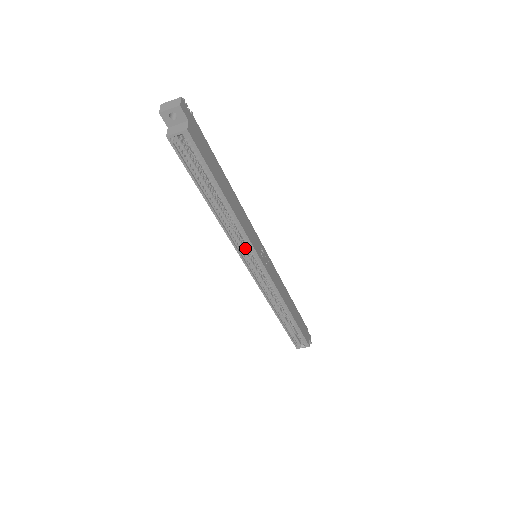
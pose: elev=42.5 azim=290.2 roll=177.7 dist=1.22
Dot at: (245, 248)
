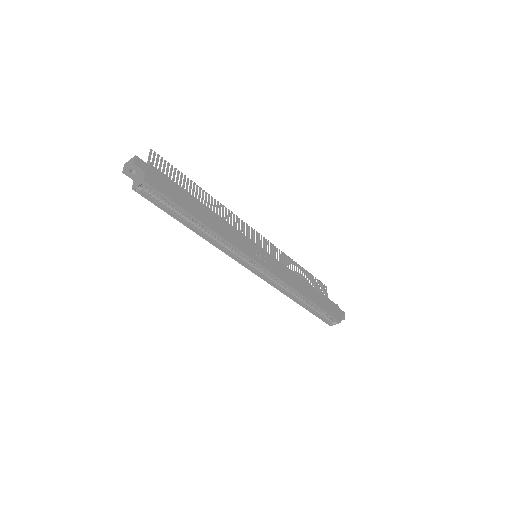
Dot at: (239, 253)
